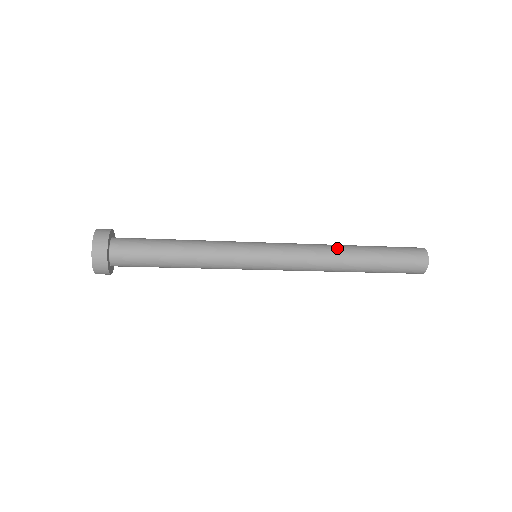
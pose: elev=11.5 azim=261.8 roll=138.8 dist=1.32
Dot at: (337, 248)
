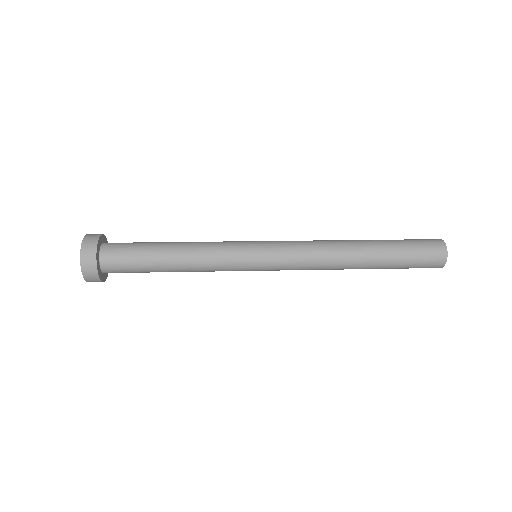
Dot at: (345, 250)
